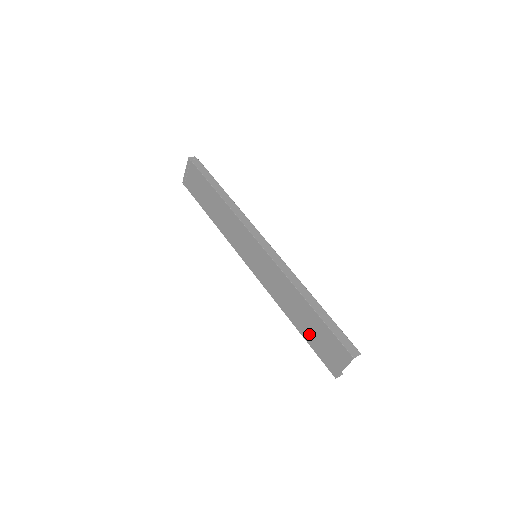
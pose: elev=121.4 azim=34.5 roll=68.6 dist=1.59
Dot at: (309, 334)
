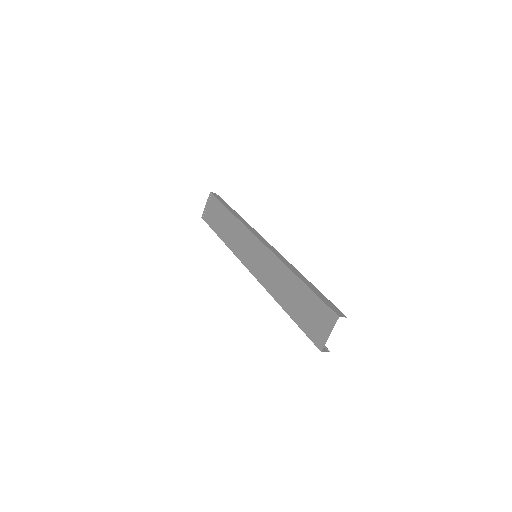
Dot at: (298, 312)
